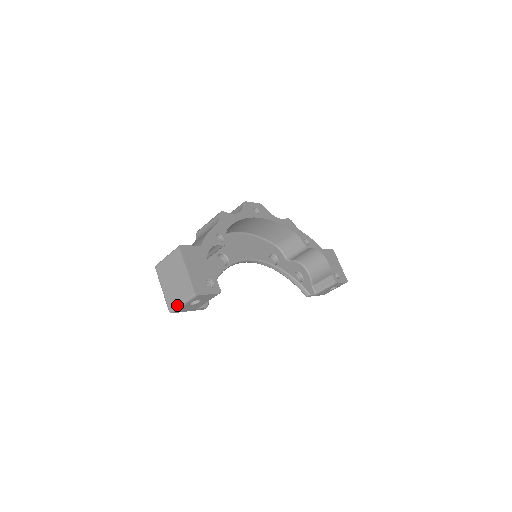
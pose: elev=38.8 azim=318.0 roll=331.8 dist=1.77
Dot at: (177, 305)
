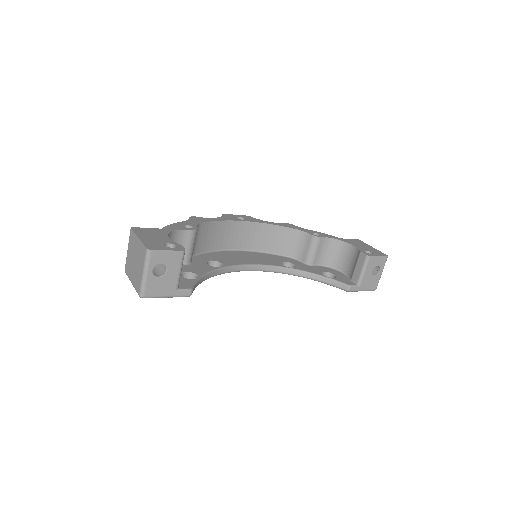
Dot at: (141, 280)
